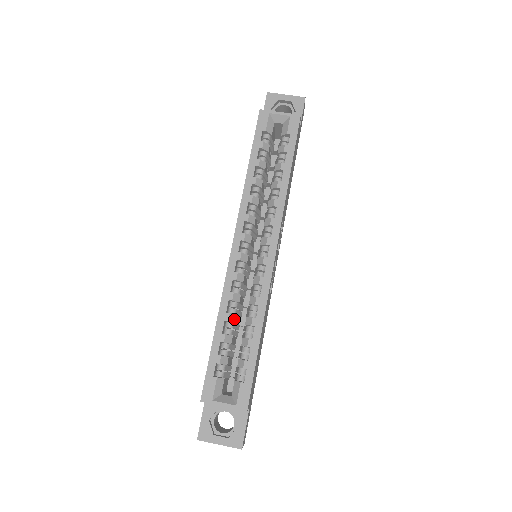
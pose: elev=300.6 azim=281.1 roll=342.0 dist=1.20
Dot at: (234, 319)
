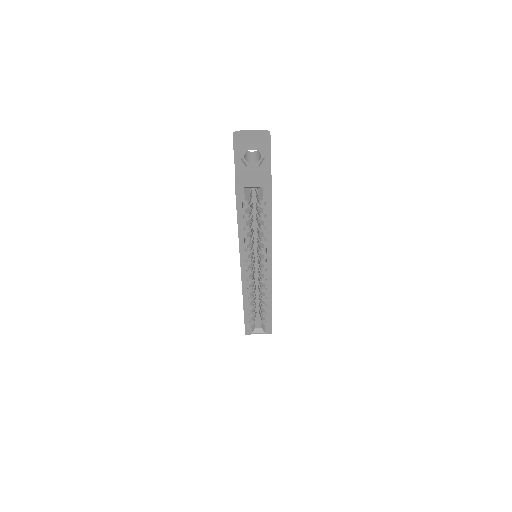
Dot at: (253, 301)
